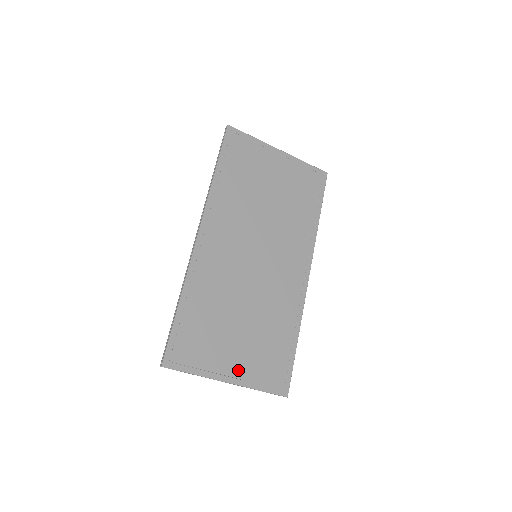
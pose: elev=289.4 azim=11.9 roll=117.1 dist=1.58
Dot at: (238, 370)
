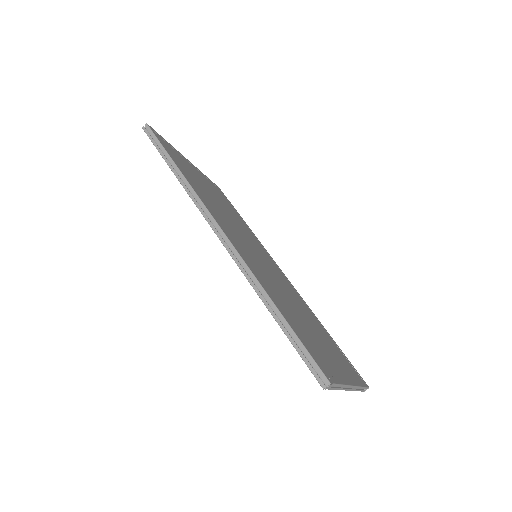
Dot at: (344, 371)
